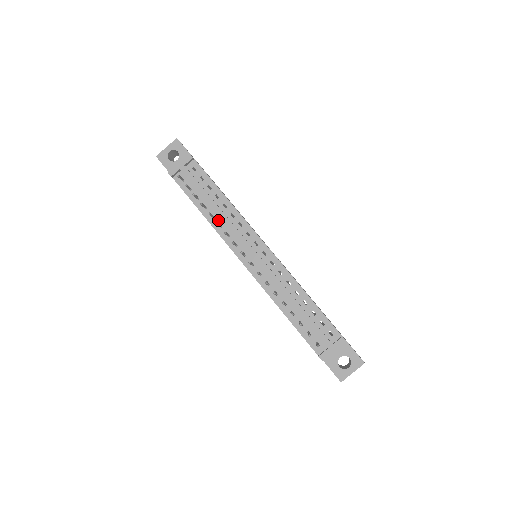
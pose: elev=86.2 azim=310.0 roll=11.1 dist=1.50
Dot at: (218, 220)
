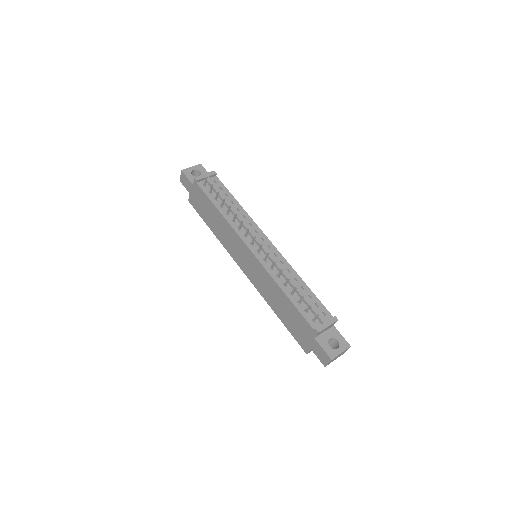
Dot at: (232, 217)
